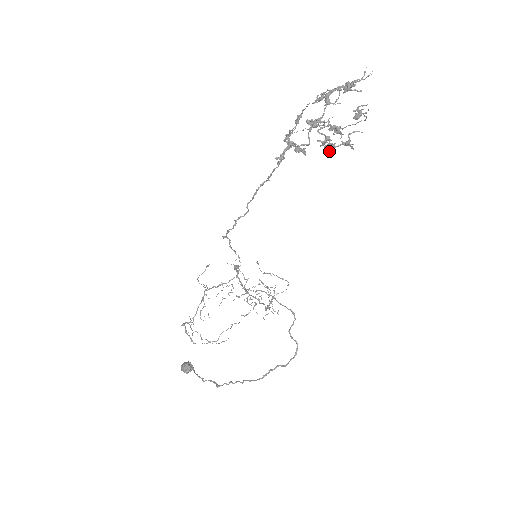
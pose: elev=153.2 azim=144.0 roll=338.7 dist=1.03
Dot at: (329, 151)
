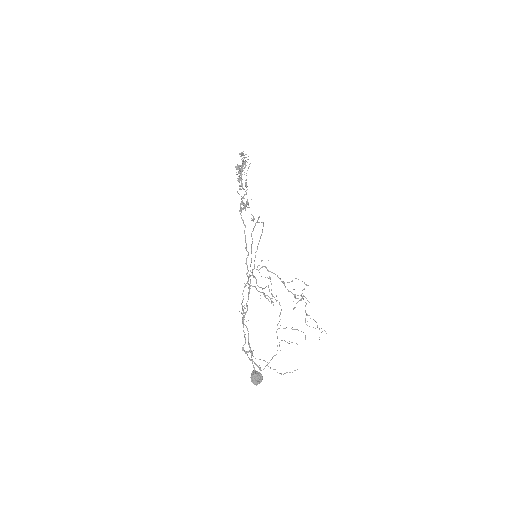
Dot at: (239, 170)
